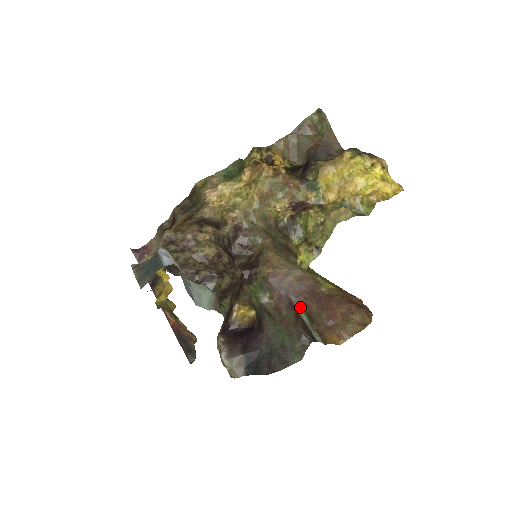
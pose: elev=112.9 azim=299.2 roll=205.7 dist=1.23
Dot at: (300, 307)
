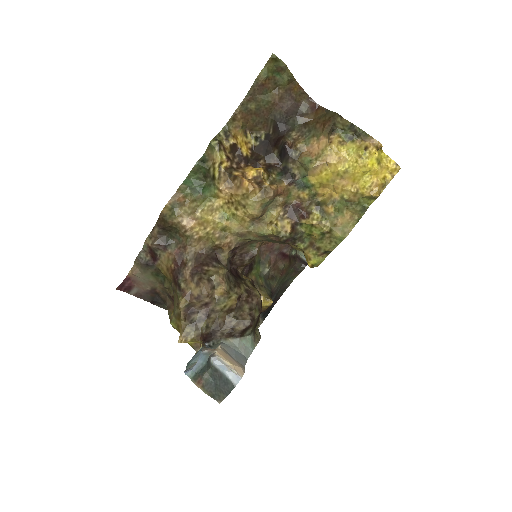
Dot at: (290, 250)
